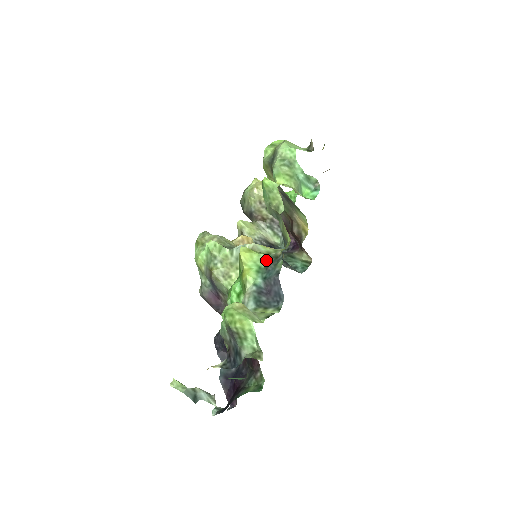
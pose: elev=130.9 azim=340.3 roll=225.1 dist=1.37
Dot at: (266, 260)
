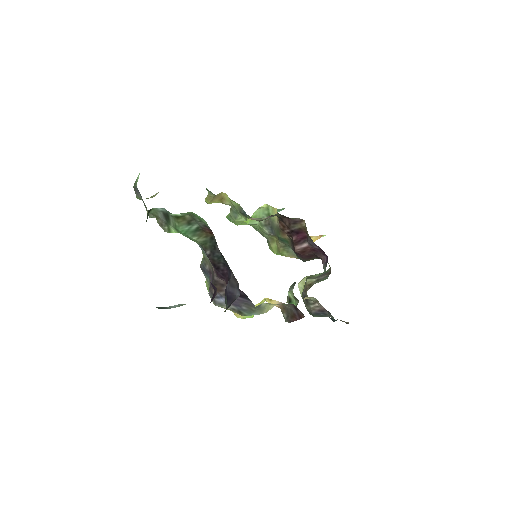
Dot at: occluded
